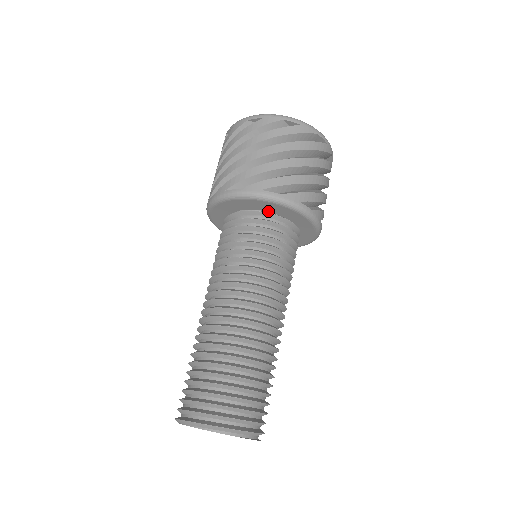
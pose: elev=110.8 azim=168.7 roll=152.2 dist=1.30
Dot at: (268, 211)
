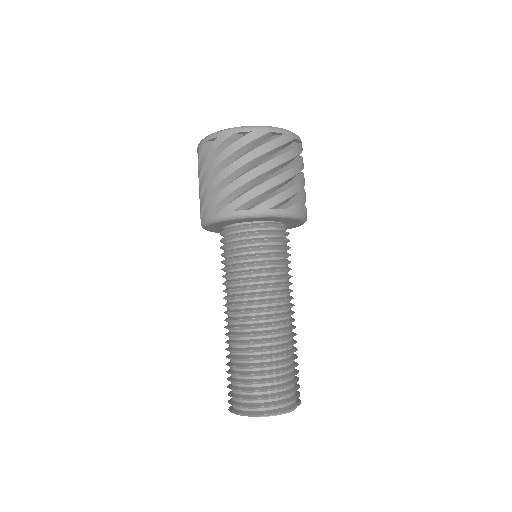
Dot at: (284, 222)
